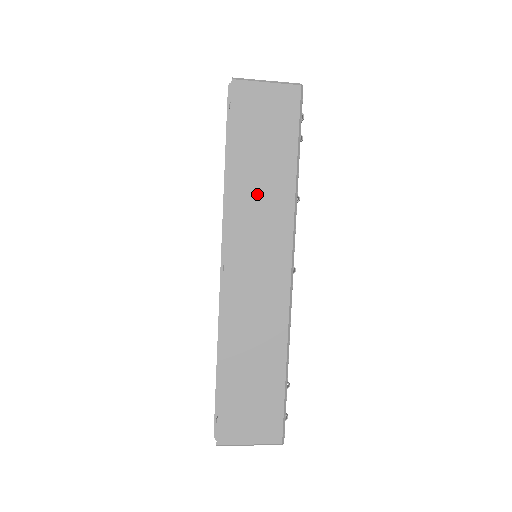
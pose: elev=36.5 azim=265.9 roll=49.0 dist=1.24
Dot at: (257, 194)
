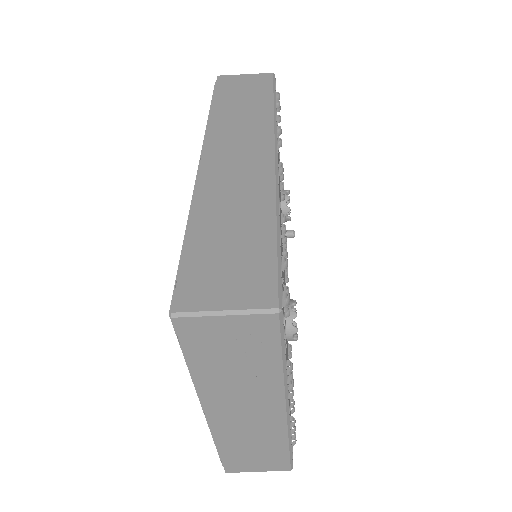
Dot at: (237, 117)
